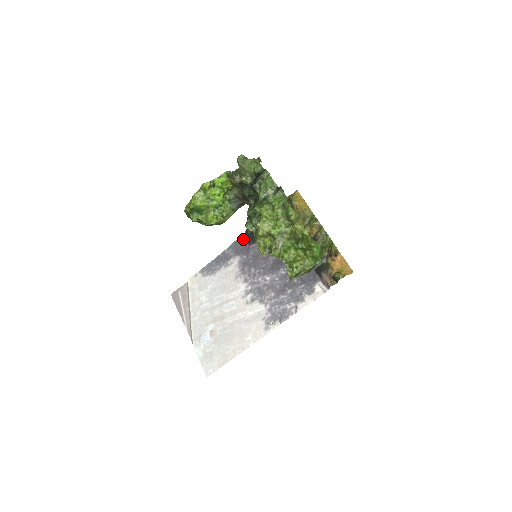
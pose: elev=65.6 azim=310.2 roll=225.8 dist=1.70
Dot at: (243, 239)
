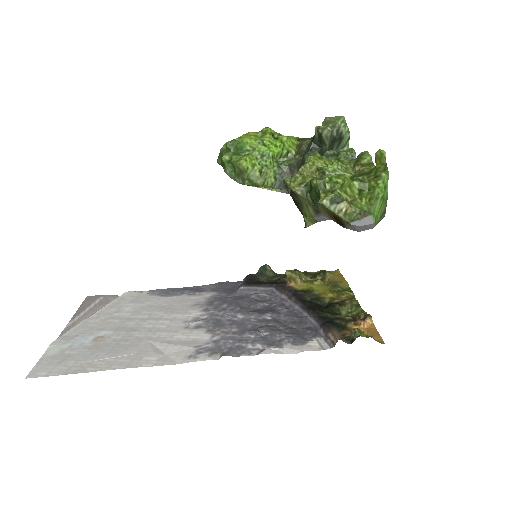
Dot at: (235, 283)
